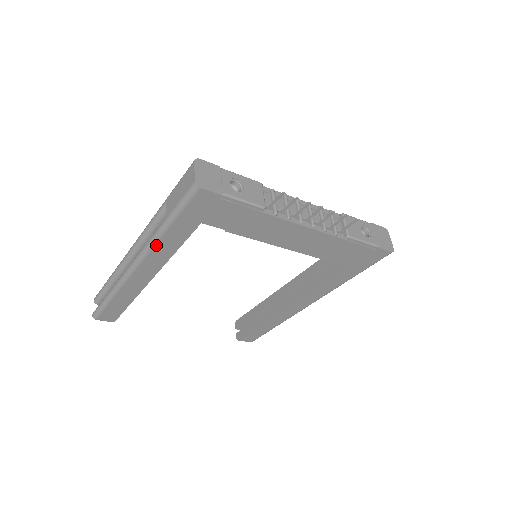
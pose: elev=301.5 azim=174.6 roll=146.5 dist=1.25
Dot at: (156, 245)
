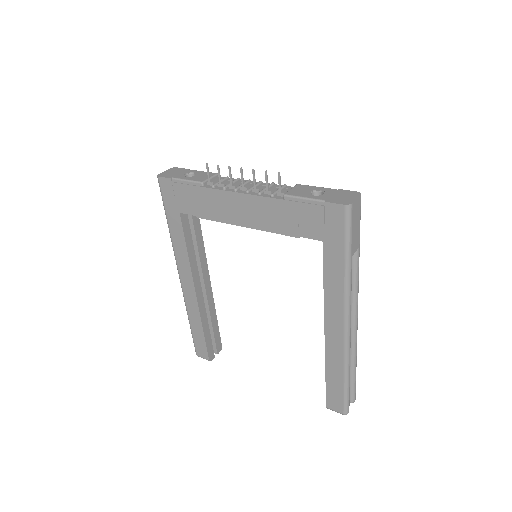
Dot at: (174, 246)
